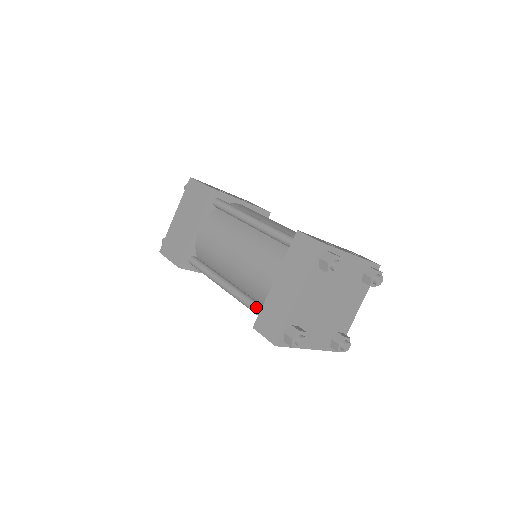
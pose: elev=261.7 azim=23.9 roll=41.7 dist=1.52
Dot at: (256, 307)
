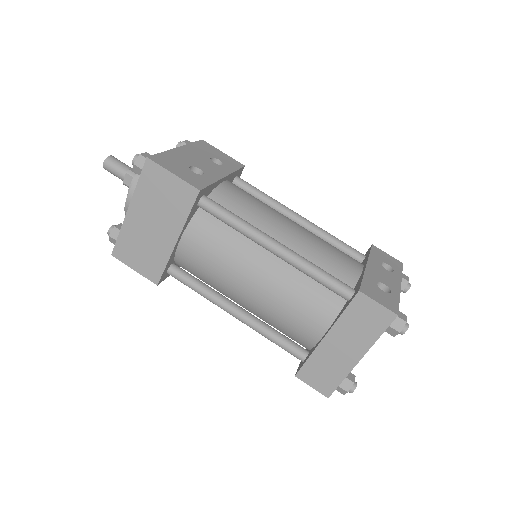
Dot at: (292, 349)
